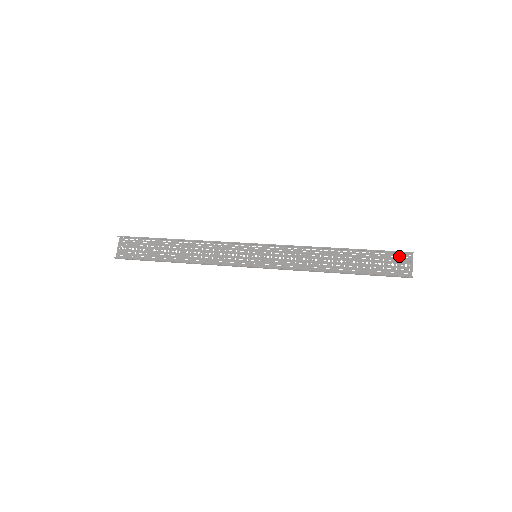
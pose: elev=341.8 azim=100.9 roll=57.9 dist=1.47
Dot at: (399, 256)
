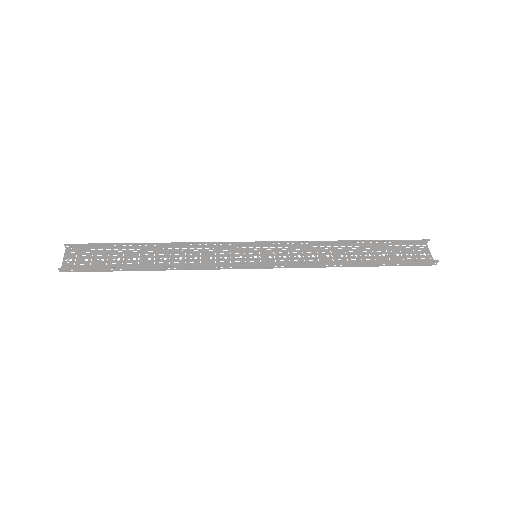
Dot at: (414, 247)
